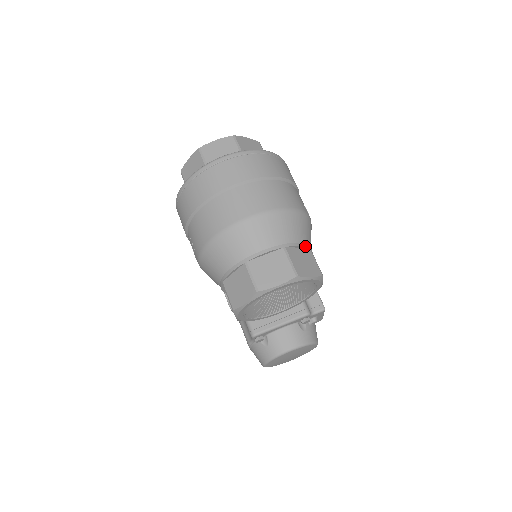
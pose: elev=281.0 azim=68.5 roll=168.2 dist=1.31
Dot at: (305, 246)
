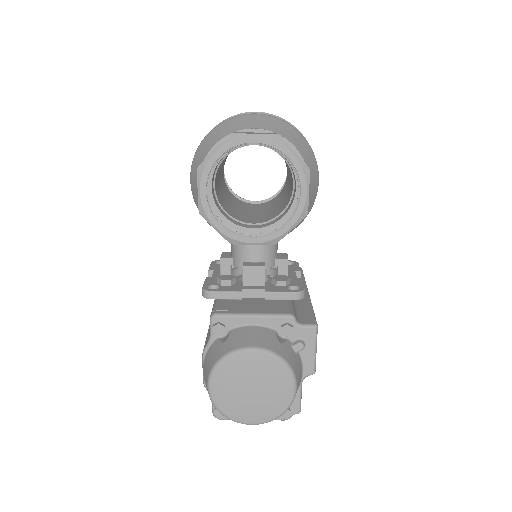
Dot at: (300, 154)
